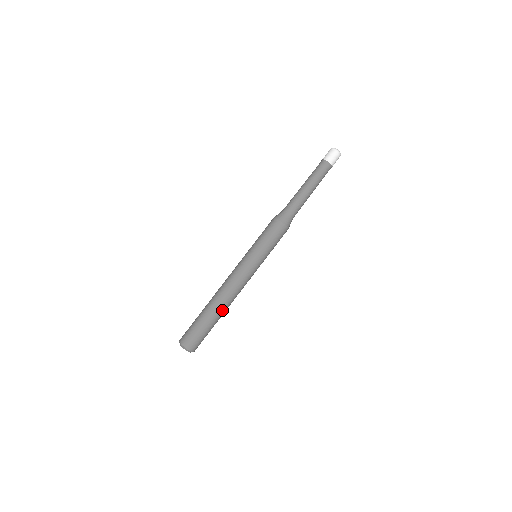
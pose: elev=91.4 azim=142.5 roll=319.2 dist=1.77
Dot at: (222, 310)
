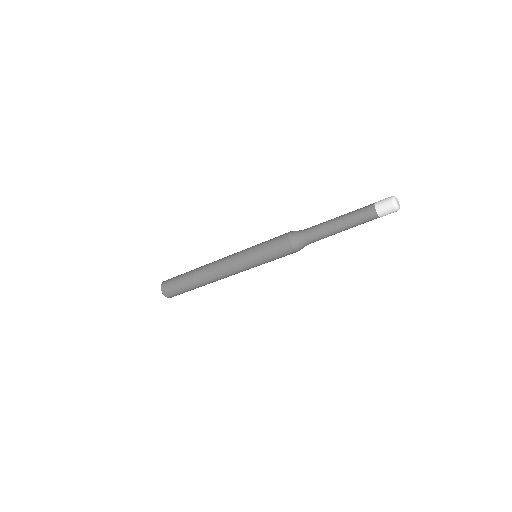
Dot at: occluded
